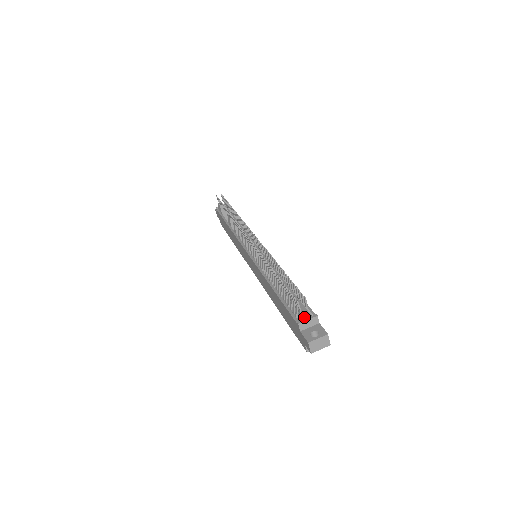
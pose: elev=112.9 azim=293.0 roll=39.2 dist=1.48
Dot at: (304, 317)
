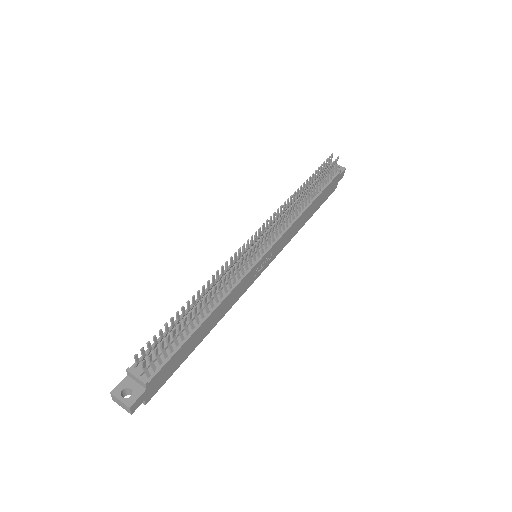
Dot at: (139, 370)
